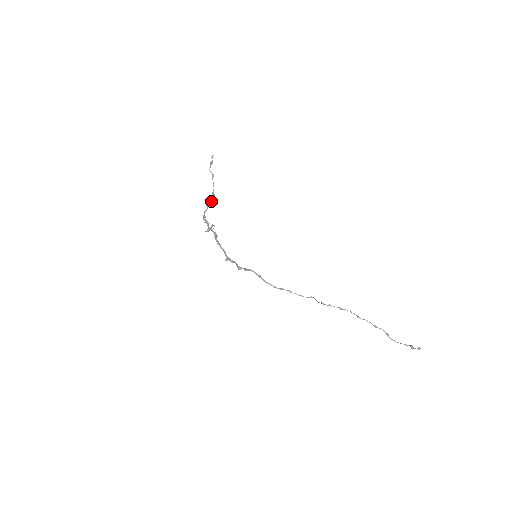
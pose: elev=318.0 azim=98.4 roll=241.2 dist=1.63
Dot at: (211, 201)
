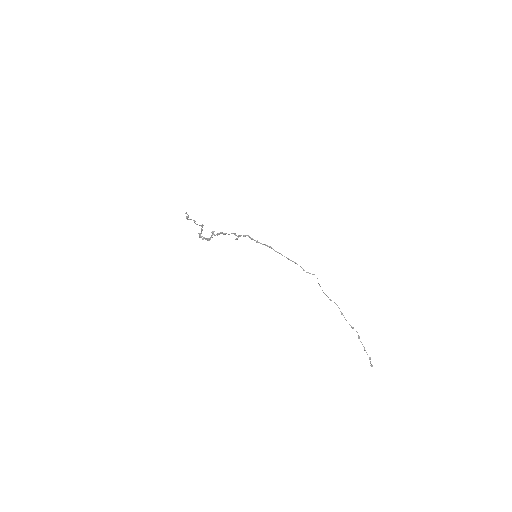
Dot at: occluded
